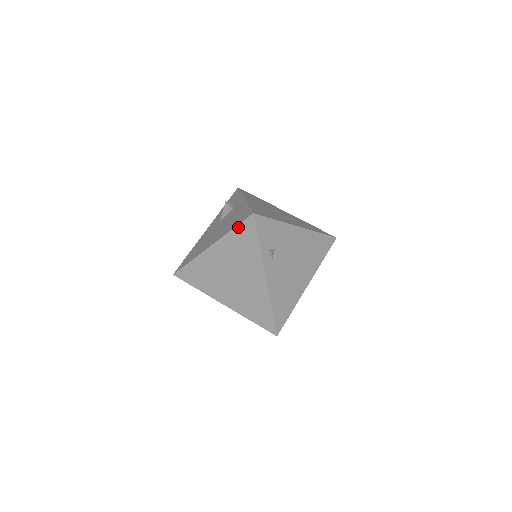
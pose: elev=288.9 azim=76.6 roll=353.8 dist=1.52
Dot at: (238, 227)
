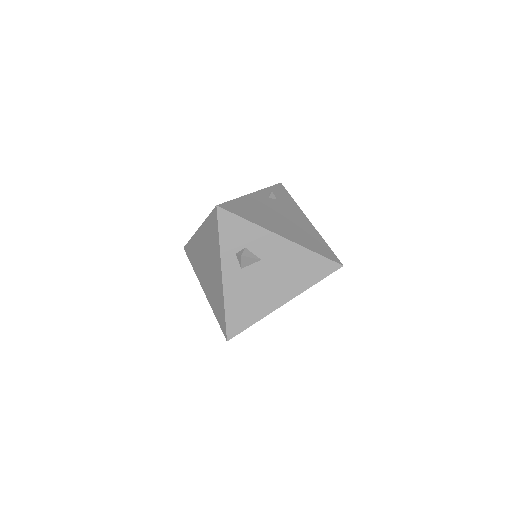
Dot at: occluded
